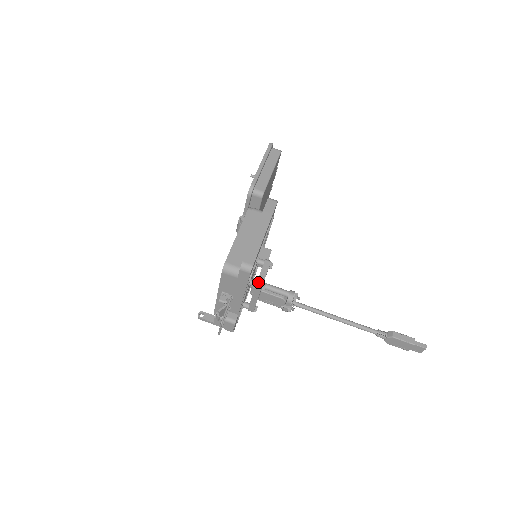
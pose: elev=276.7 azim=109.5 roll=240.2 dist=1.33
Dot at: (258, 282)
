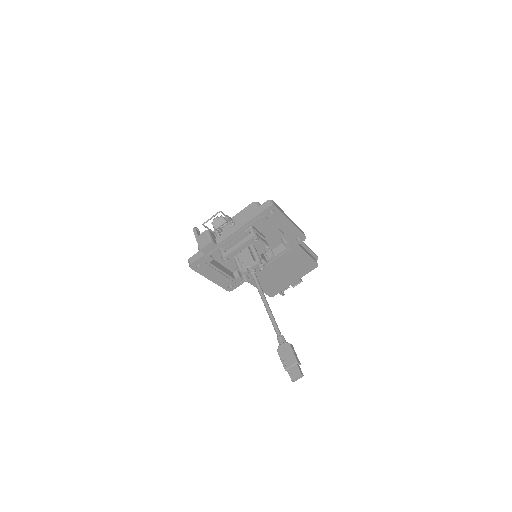
Dot at: (256, 234)
